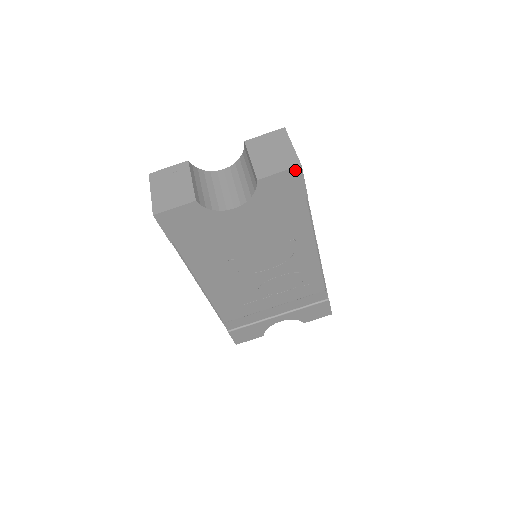
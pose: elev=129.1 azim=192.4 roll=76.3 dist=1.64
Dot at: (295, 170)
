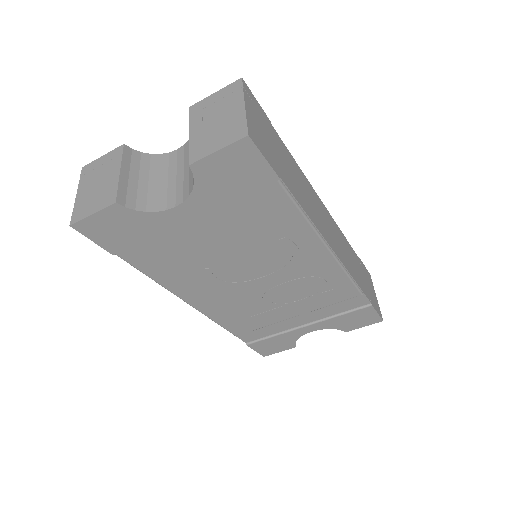
Dot at: (242, 144)
